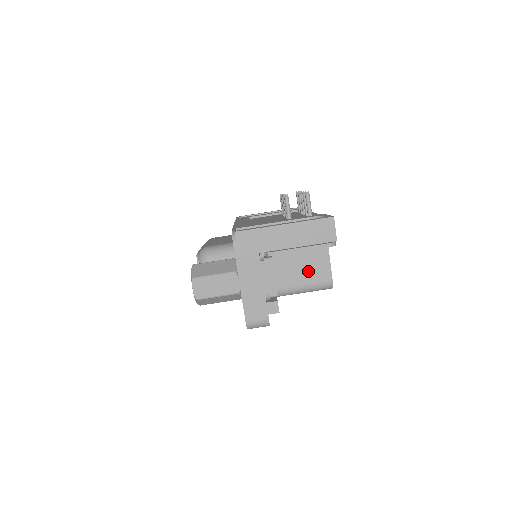
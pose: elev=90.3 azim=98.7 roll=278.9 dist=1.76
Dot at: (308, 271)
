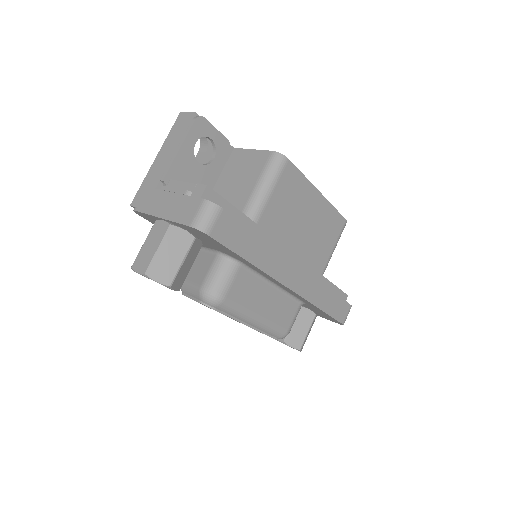
Dot at: (248, 174)
